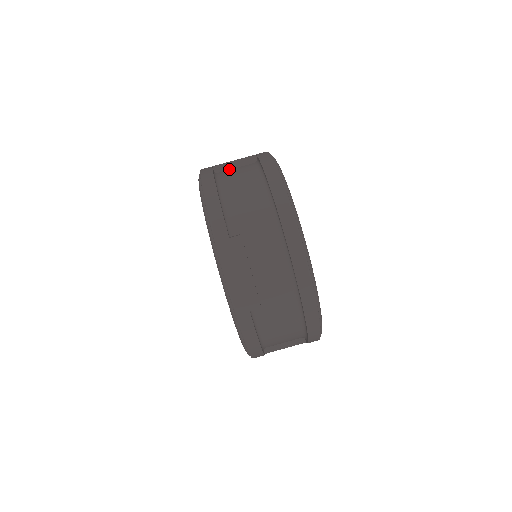
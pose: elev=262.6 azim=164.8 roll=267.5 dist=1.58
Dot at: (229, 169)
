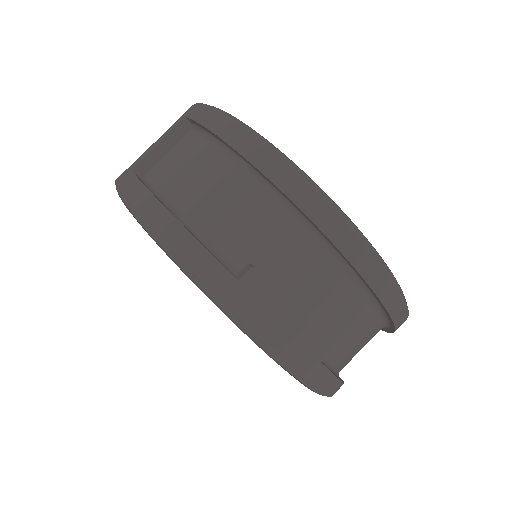
Dot at: (158, 160)
